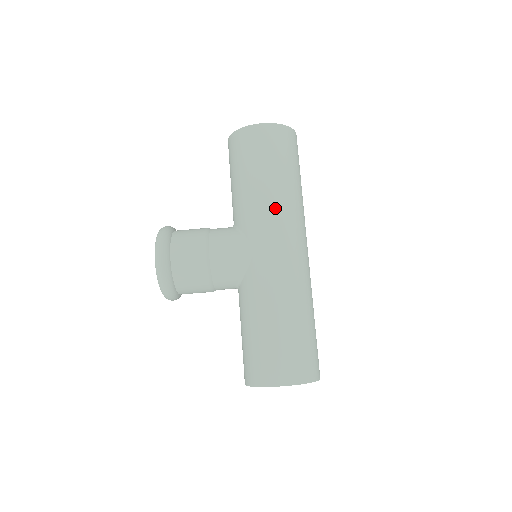
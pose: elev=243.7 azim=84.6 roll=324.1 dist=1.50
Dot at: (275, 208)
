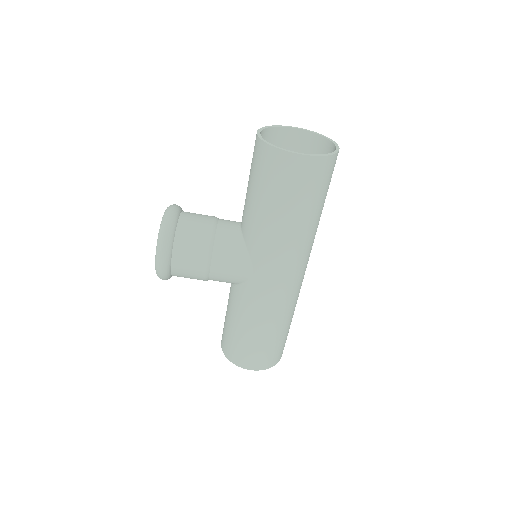
Dot at: (287, 246)
